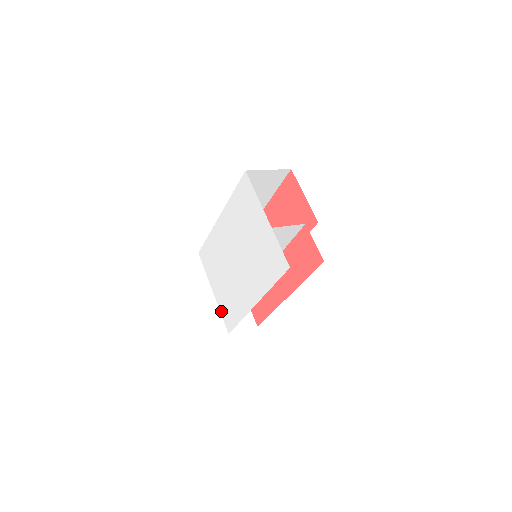
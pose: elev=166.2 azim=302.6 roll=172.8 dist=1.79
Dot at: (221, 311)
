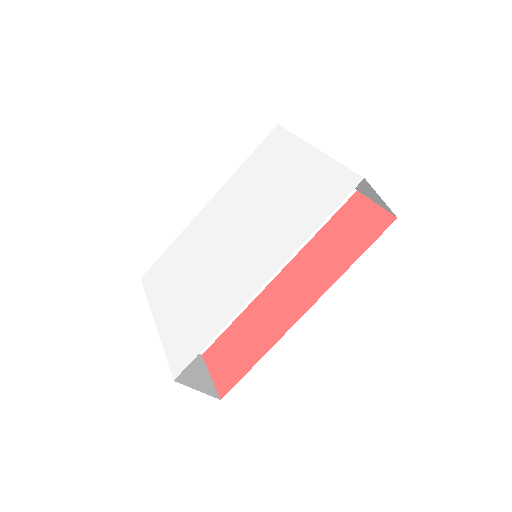
Dot at: (166, 345)
